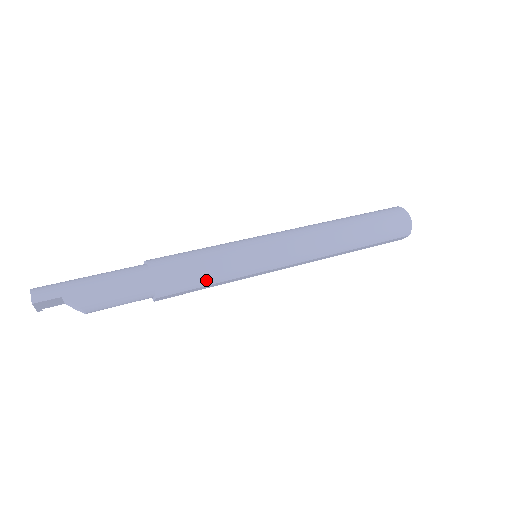
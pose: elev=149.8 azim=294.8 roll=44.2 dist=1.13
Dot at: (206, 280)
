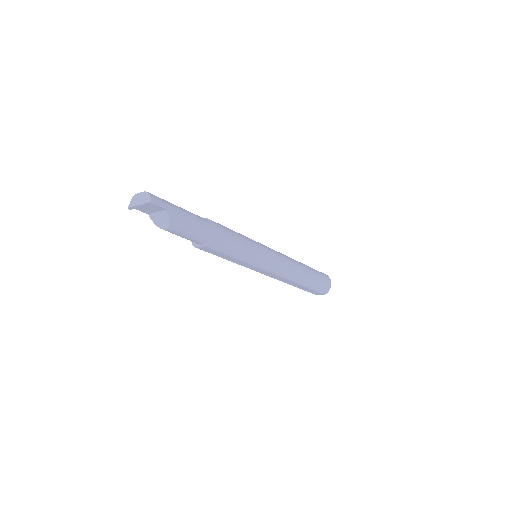
Dot at: (234, 253)
